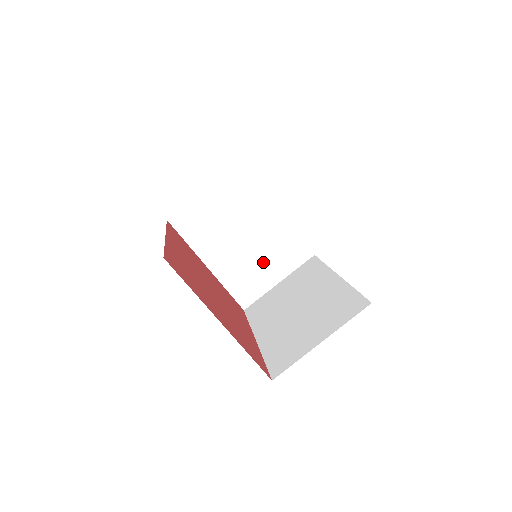
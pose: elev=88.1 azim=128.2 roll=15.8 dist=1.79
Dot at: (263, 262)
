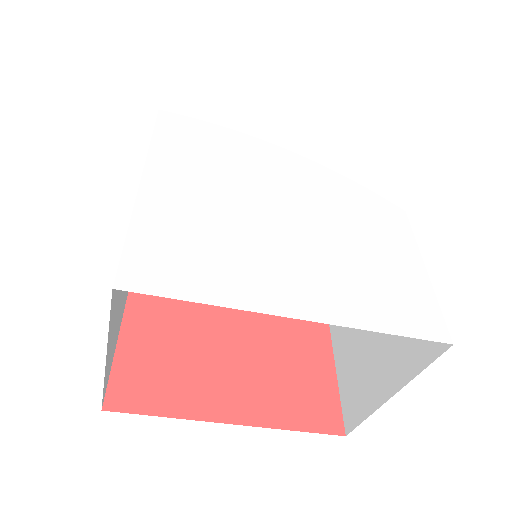
Dot at: occluded
